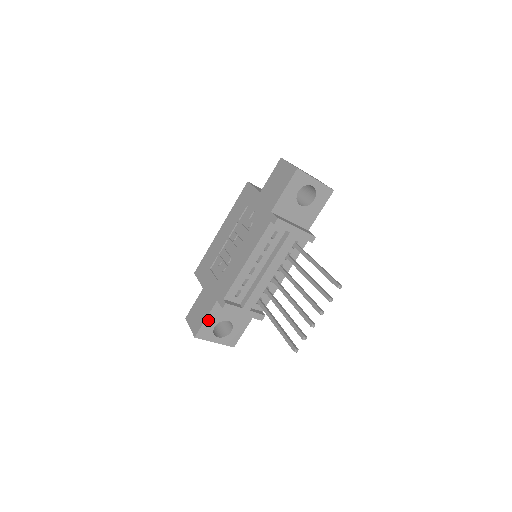
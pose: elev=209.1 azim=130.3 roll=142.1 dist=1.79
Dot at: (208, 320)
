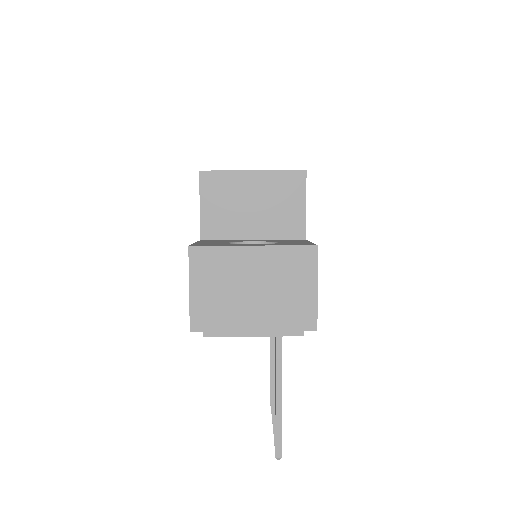
Dot at: occluded
